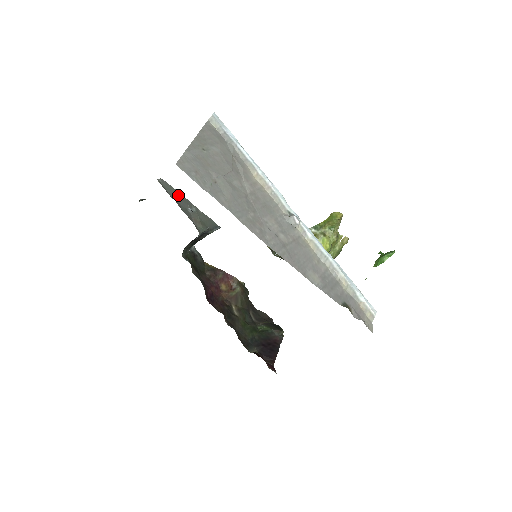
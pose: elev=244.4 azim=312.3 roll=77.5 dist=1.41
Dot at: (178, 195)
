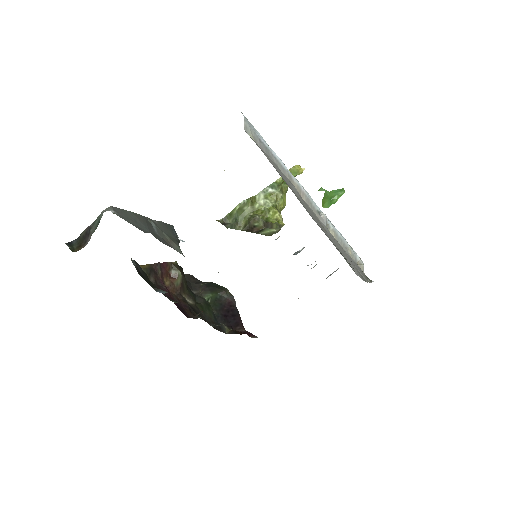
Dot at: (137, 219)
